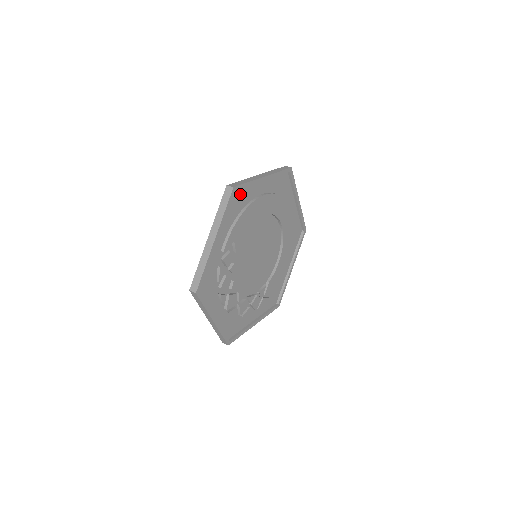
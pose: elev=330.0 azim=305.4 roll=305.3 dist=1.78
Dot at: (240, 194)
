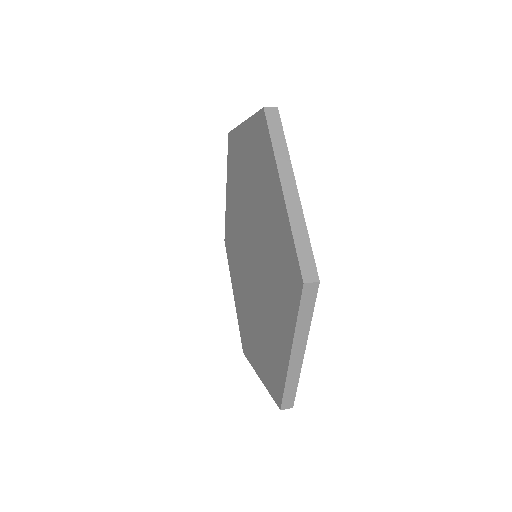
Dot at: occluded
